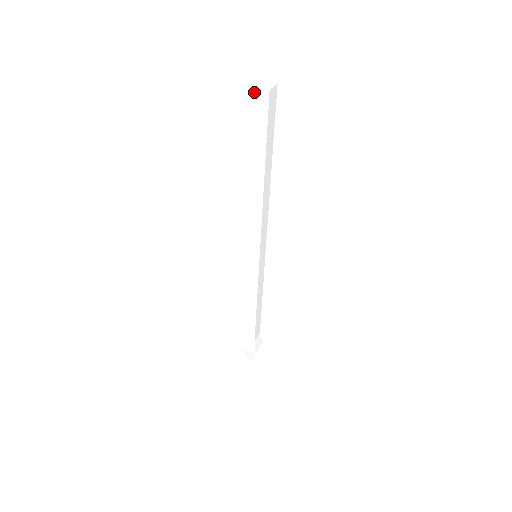
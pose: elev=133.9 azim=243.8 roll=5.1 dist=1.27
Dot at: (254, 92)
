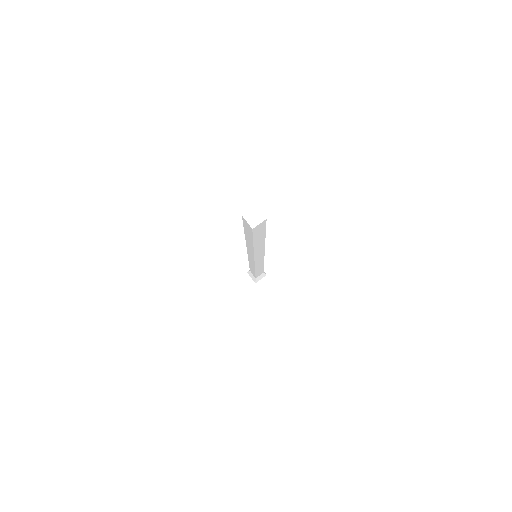
Dot at: (243, 218)
